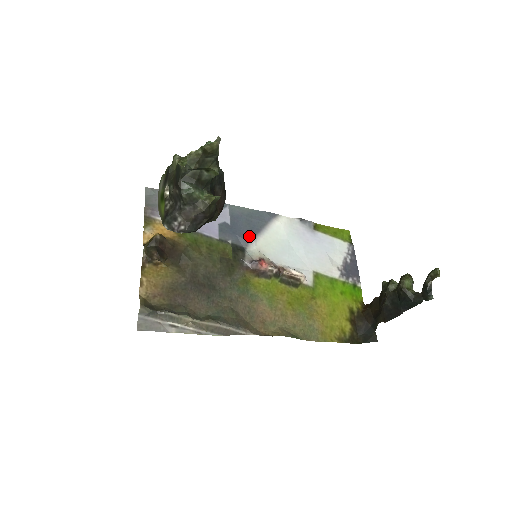
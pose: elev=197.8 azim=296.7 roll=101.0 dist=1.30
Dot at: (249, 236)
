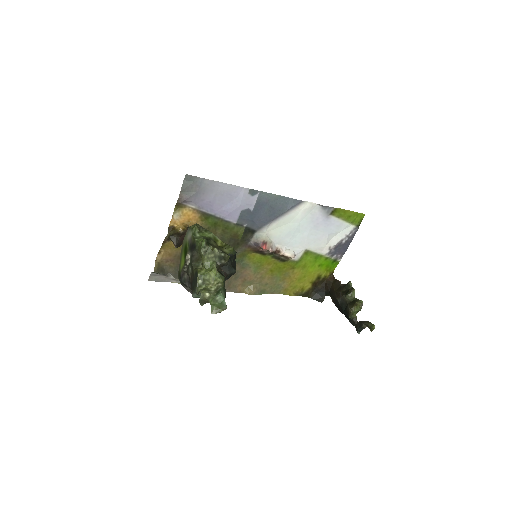
Dot at: (264, 223)
